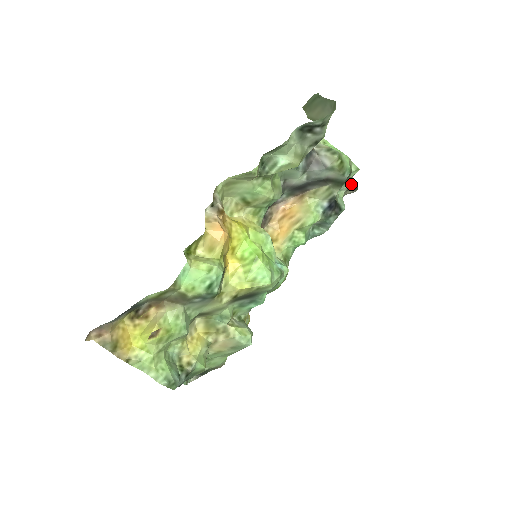
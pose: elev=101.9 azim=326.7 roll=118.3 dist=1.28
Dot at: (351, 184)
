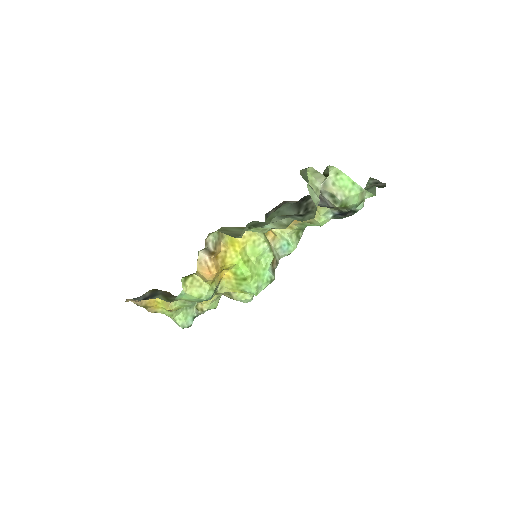
Dot at: occluded
